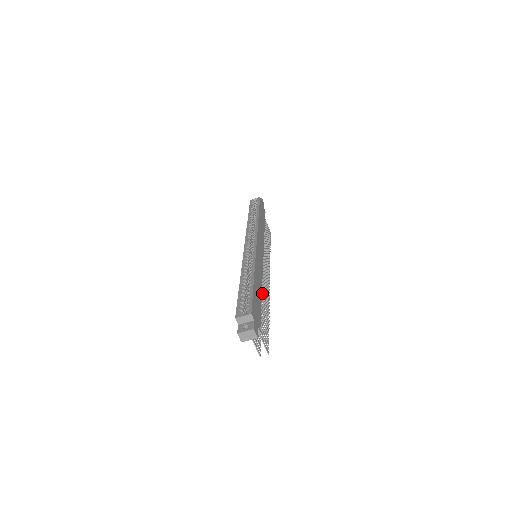
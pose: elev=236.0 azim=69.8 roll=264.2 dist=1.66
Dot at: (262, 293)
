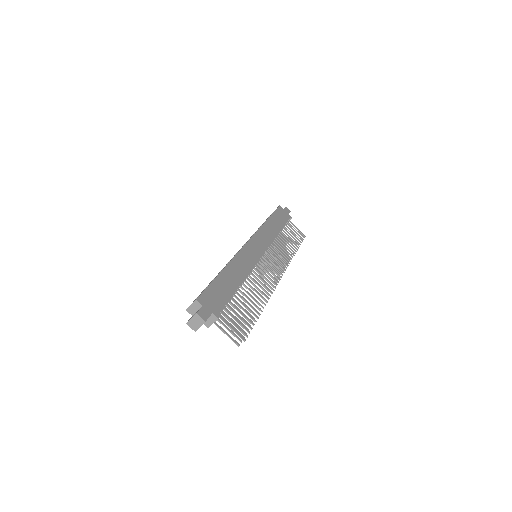
Dot at: (250, 286)
